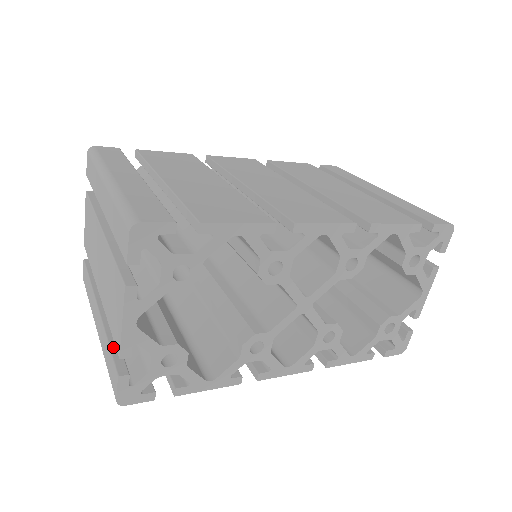
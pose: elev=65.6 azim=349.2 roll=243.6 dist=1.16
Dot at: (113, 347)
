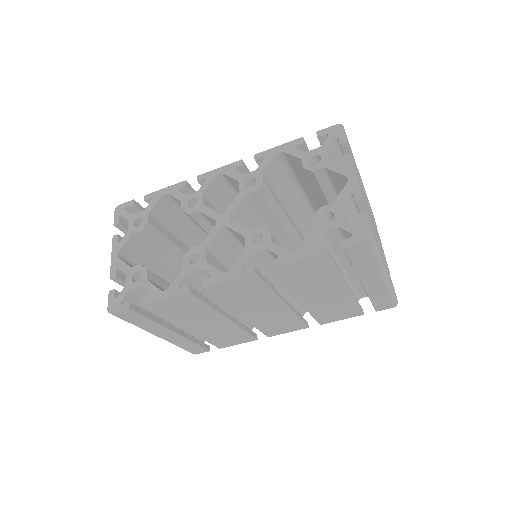
Dot at: occluded
